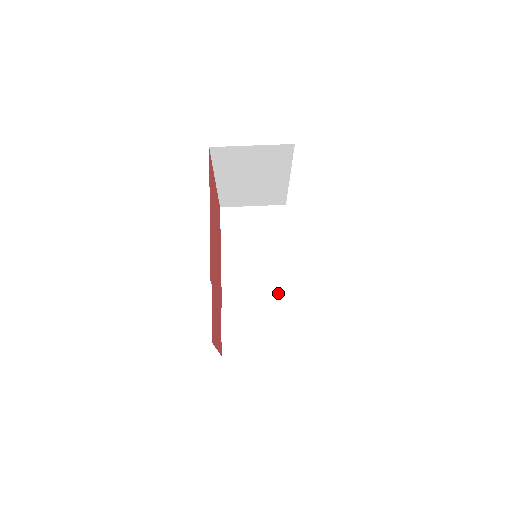
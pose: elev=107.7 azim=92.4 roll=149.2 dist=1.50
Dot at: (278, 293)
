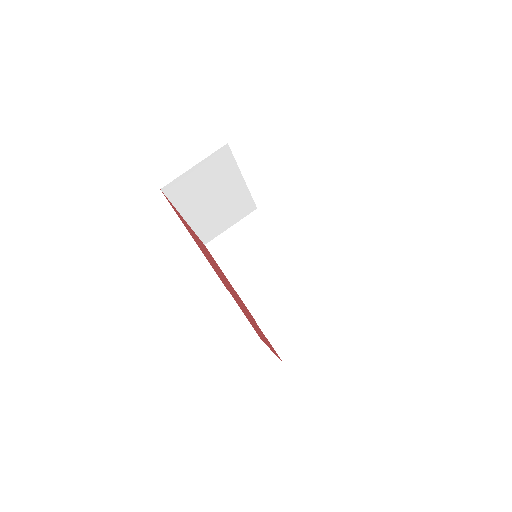
Dot at: (297, 281)
